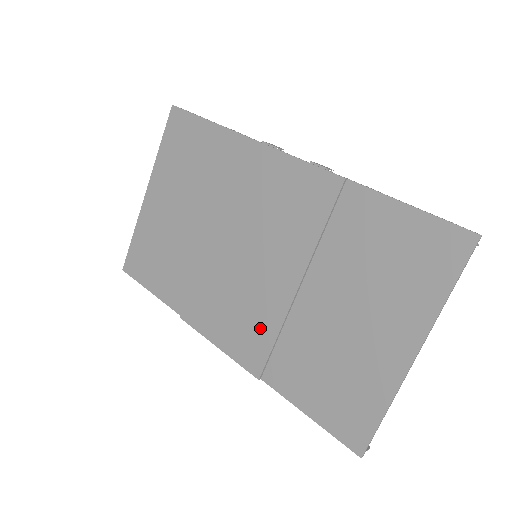
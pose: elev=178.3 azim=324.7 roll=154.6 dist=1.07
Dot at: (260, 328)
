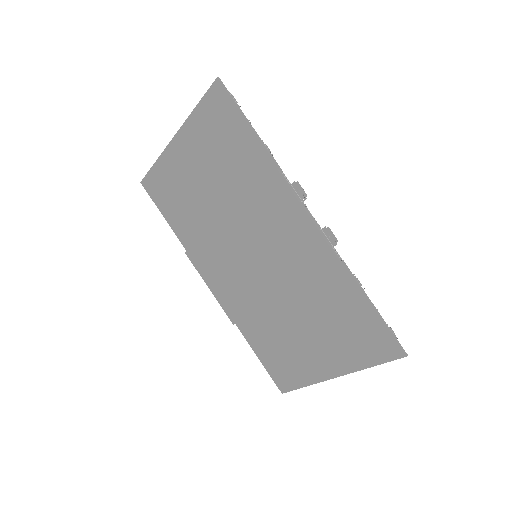
Dot at: (244, 301)
